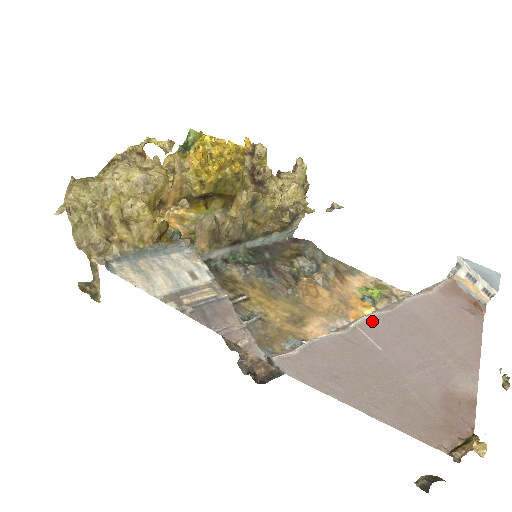
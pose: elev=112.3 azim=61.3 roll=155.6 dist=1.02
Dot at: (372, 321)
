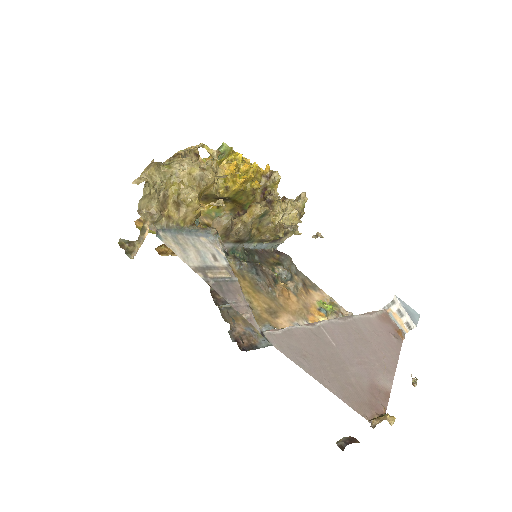
Dot at: (331, 325)
